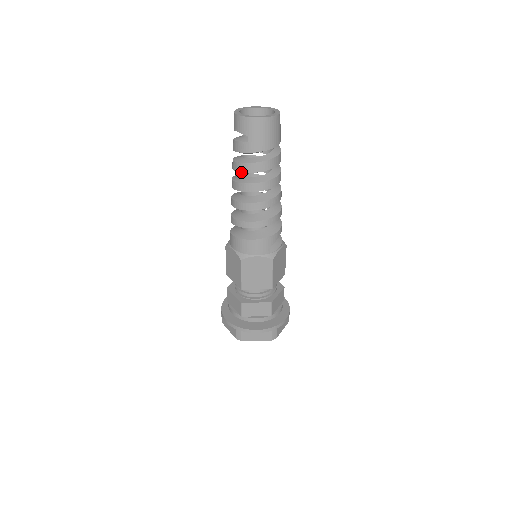
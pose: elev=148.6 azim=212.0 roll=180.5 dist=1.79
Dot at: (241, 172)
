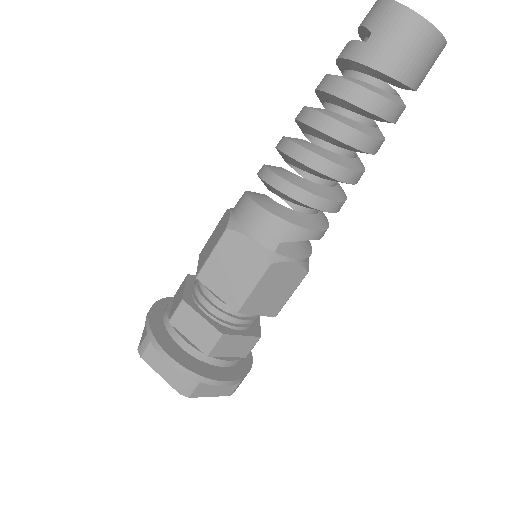
Dot at: (322, 90)
